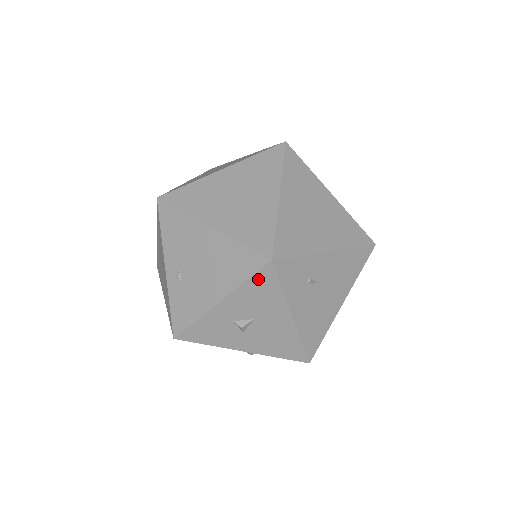
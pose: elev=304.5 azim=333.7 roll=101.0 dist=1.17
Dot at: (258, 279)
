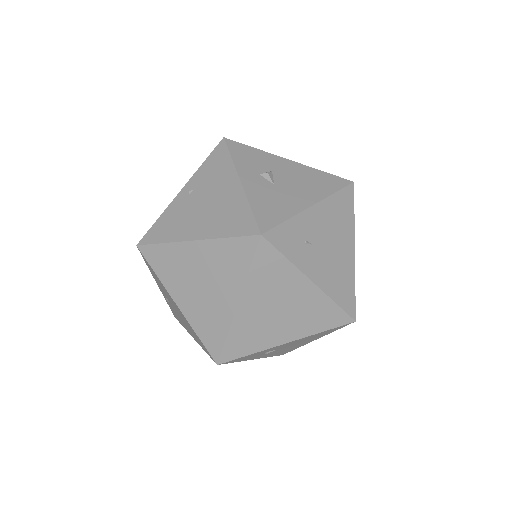
Dot at: occluded
